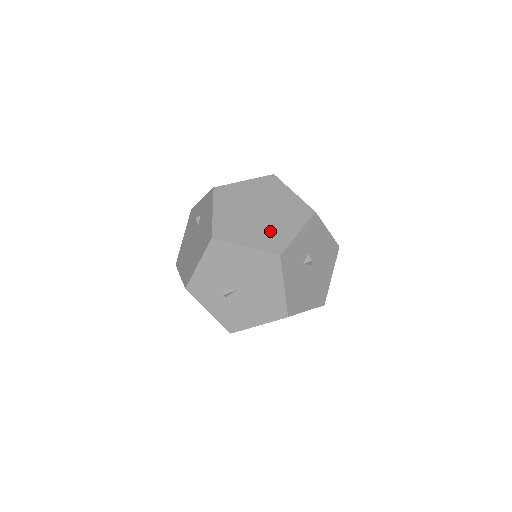
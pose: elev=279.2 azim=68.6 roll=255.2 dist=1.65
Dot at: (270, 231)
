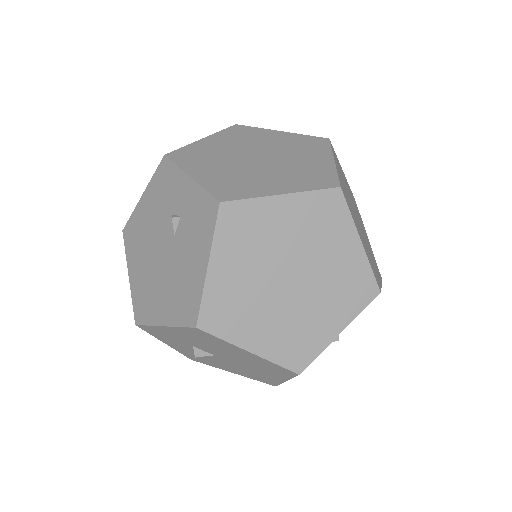
Dot at: (297, 325)
